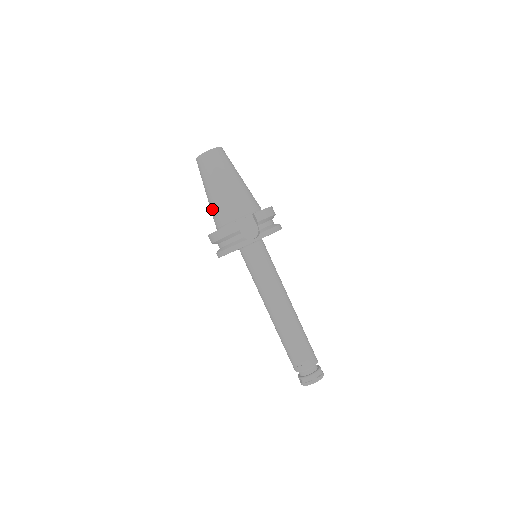
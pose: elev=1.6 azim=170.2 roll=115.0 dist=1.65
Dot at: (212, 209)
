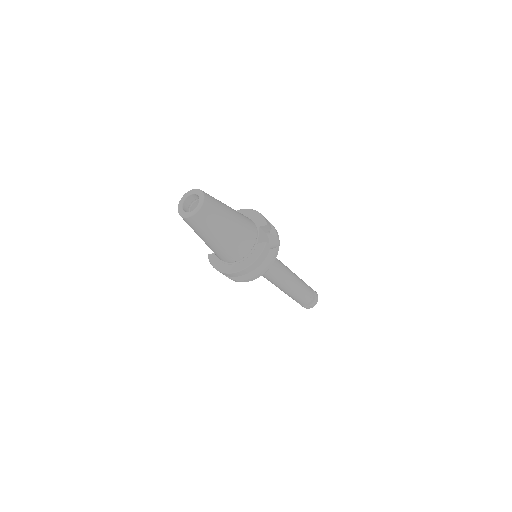
Dot at: (228, 249)
